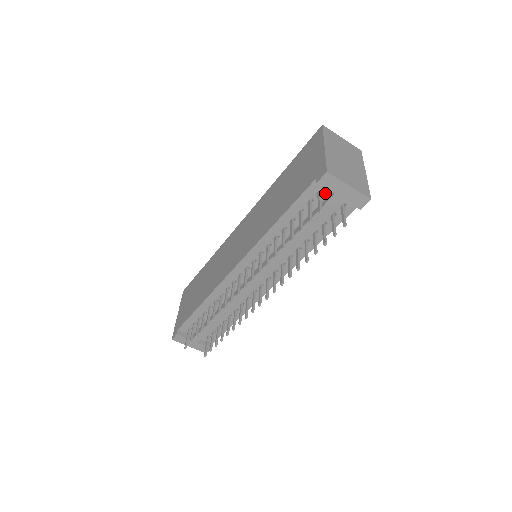
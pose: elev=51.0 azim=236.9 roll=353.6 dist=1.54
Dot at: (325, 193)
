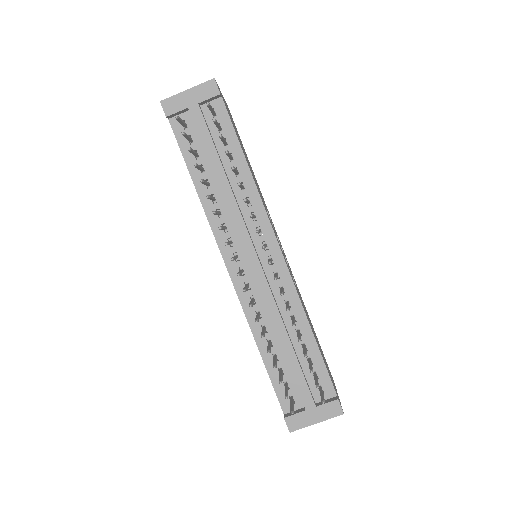
Dot at: (189, 120)
